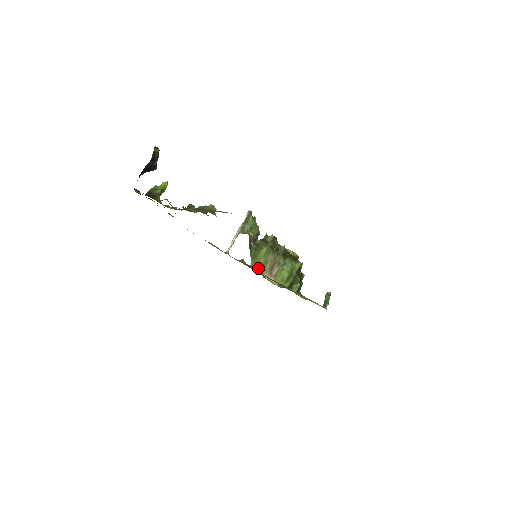
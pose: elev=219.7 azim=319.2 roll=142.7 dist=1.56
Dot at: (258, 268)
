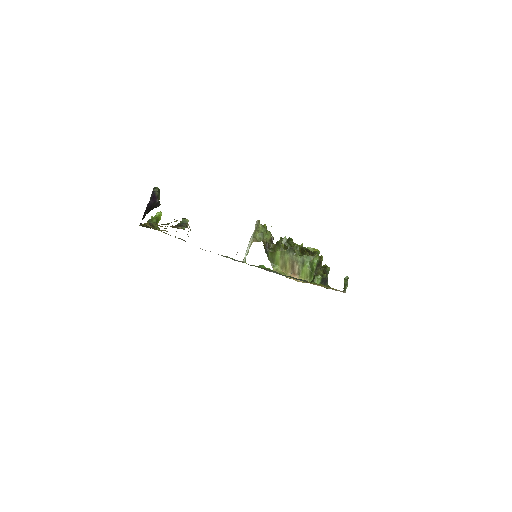
Dot at: (280, 270)
